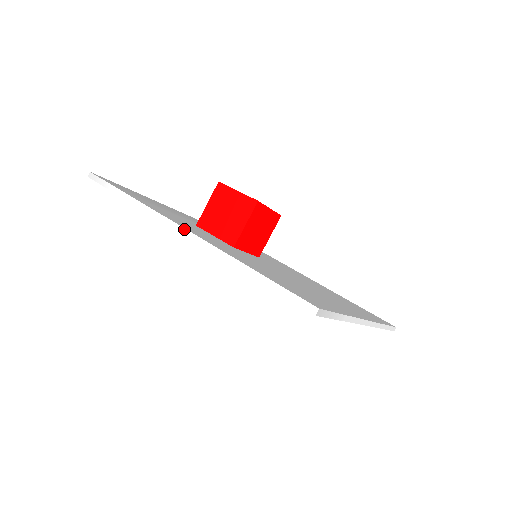
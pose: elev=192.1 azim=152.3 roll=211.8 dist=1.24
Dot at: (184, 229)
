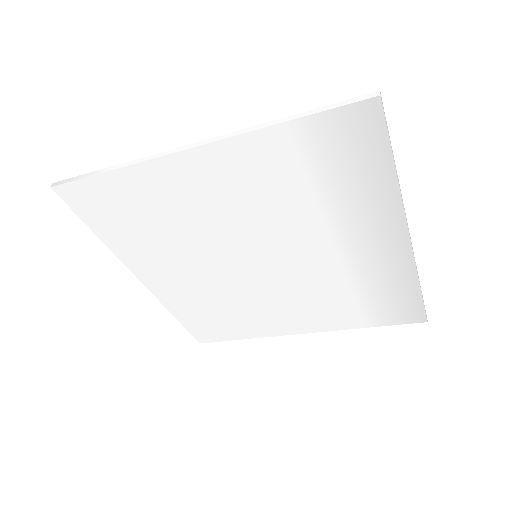
Dot at: (193, 144)
